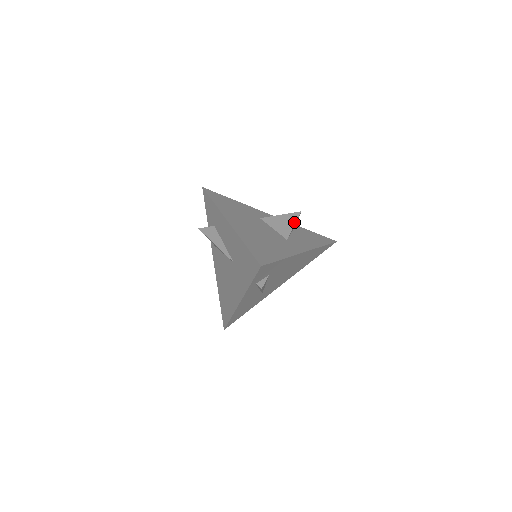
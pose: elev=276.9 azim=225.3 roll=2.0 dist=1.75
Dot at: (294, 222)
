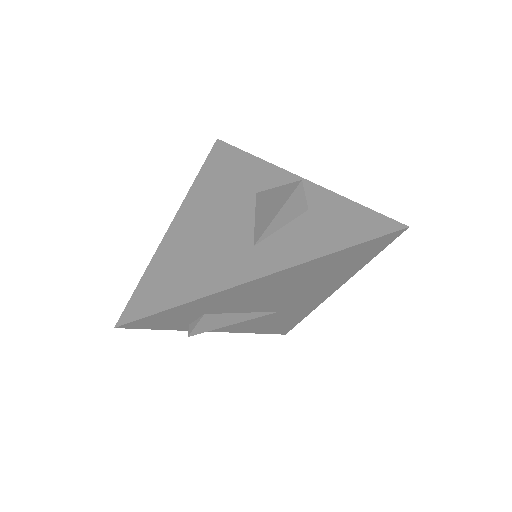
Dot at: (280, 207)
